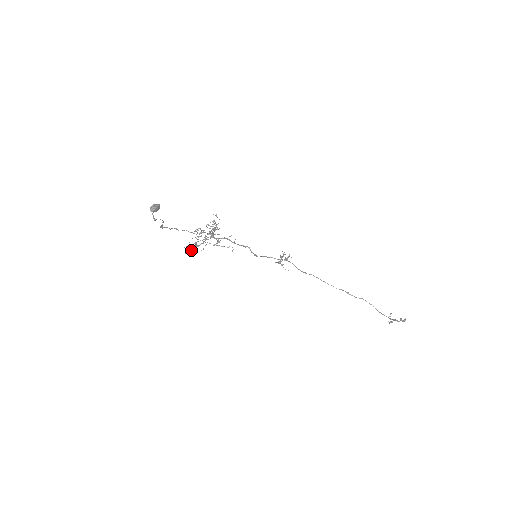
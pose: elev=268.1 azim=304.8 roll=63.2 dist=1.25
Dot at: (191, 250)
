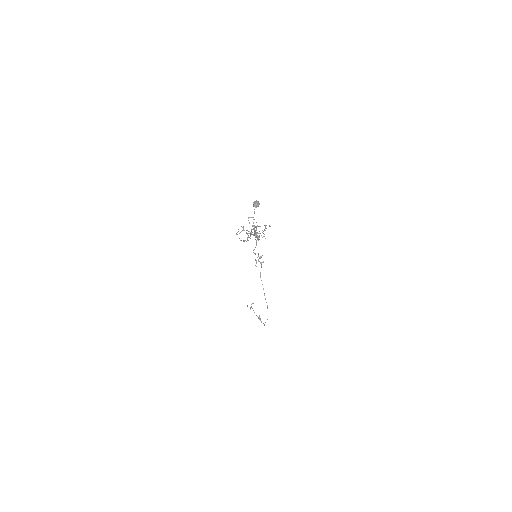
Dot at: (244, 241)
